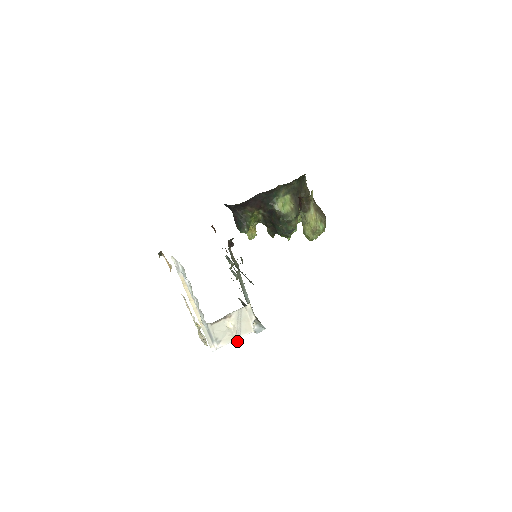
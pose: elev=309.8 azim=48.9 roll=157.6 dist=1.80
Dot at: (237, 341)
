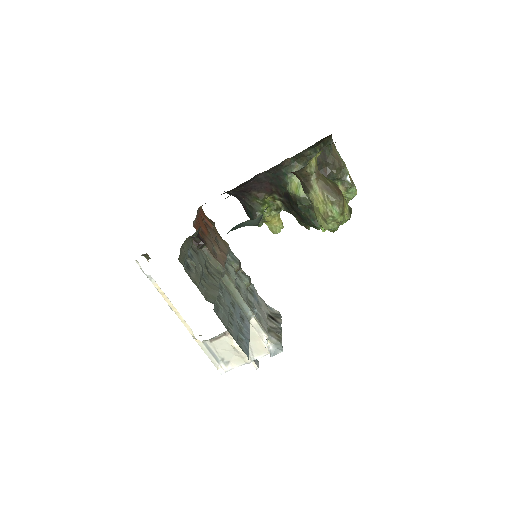
Dot at: (254, 363)
